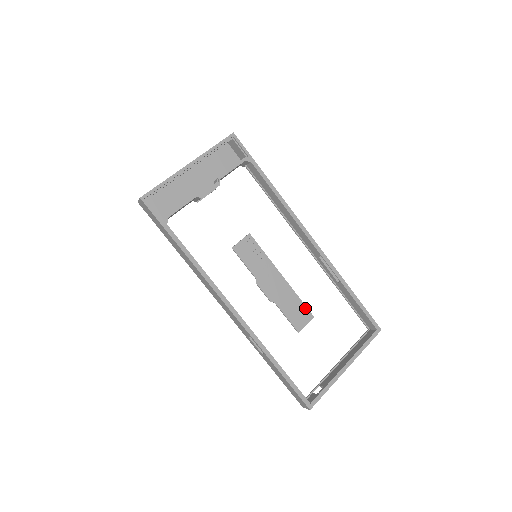
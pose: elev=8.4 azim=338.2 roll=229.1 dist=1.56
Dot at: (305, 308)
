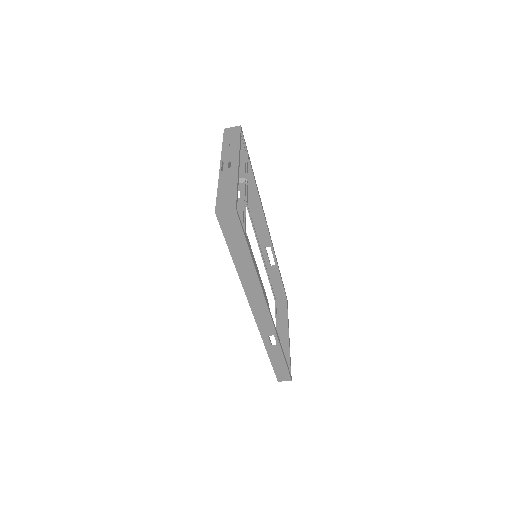
Dot at: (266, 296)
